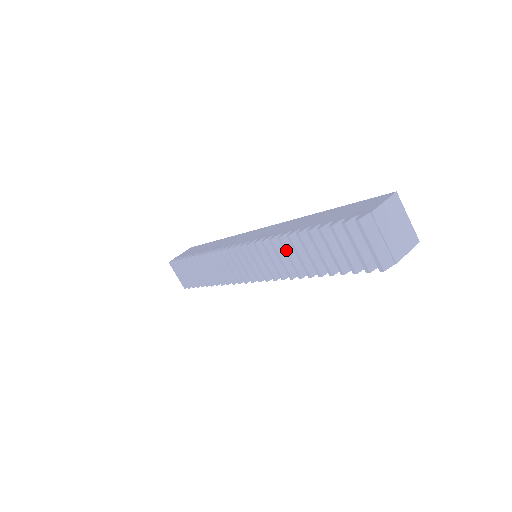
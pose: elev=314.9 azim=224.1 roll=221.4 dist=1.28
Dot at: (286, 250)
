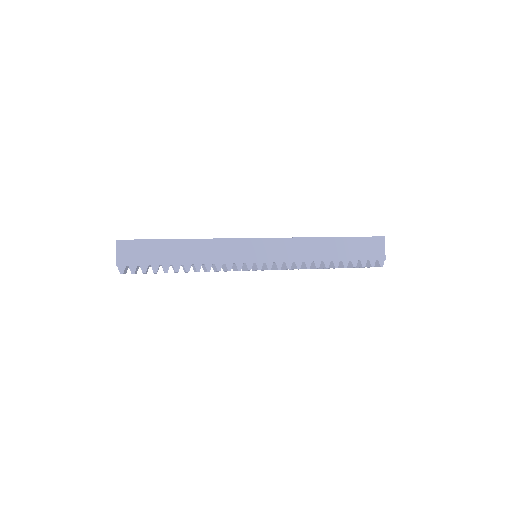
Dot at: occluded
